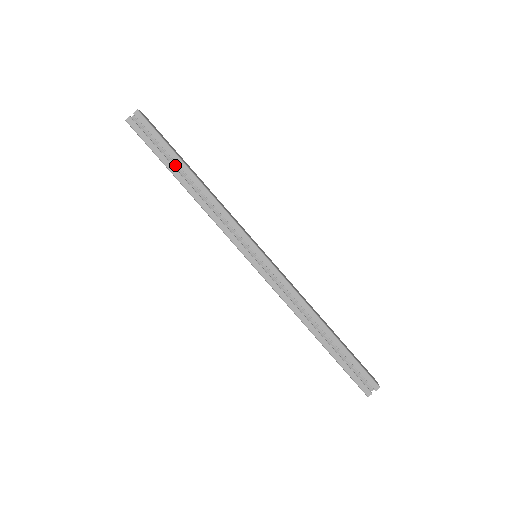
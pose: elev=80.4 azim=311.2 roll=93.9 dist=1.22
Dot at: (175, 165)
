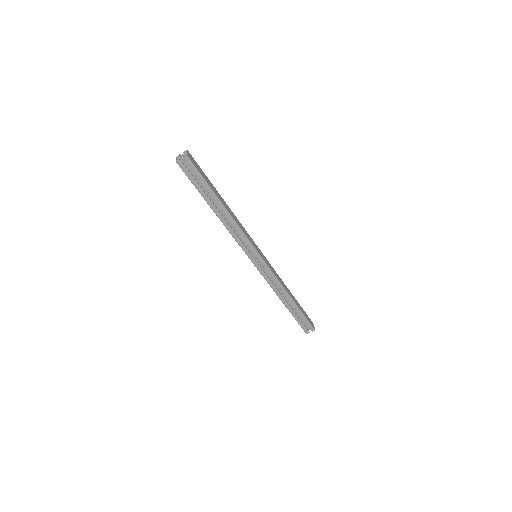
Dot at: (209, 195)
